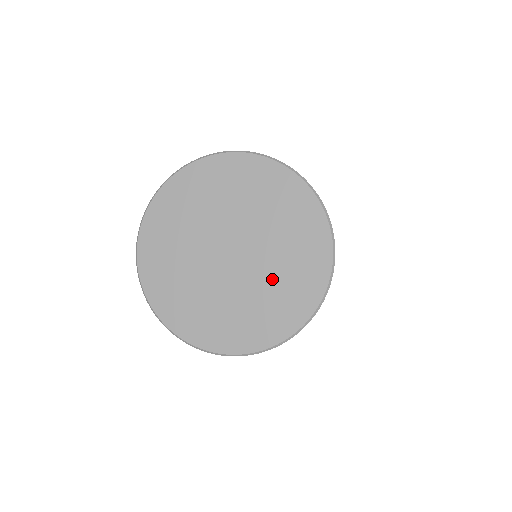
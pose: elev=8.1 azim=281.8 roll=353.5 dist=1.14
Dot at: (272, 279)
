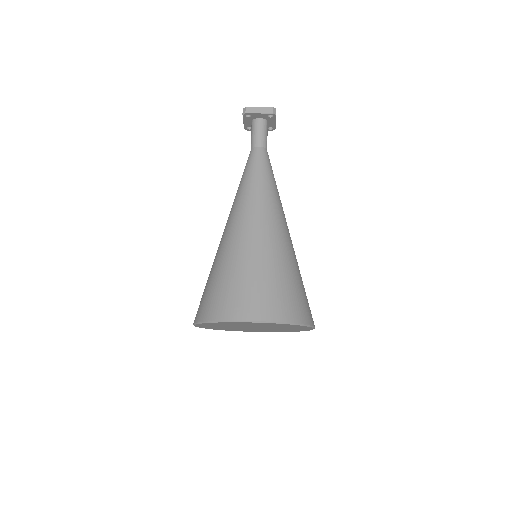
Dot at: occluded
